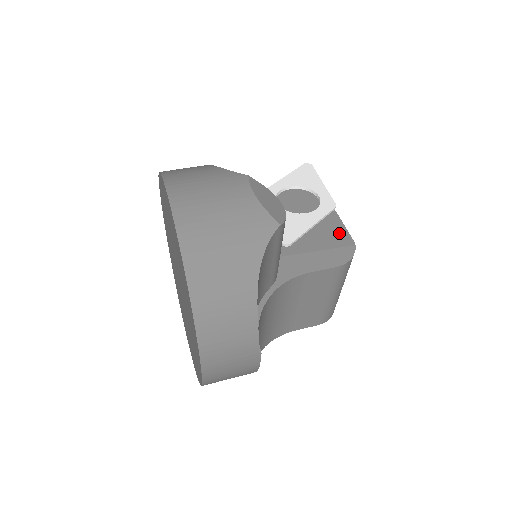
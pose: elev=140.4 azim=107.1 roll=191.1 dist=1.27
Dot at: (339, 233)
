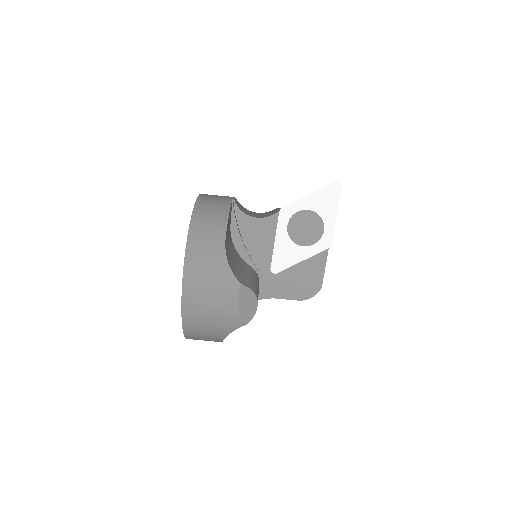
Dot at: (317, 273)
